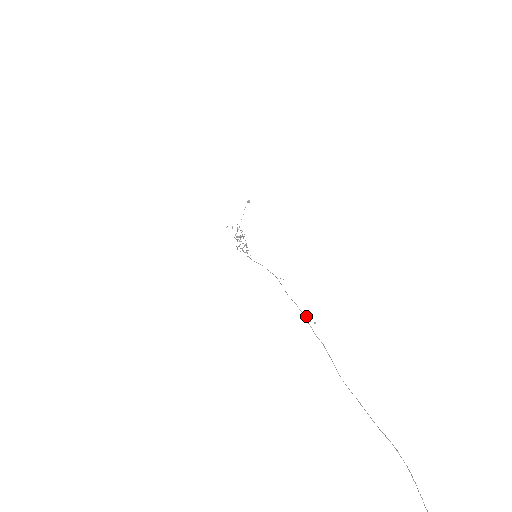
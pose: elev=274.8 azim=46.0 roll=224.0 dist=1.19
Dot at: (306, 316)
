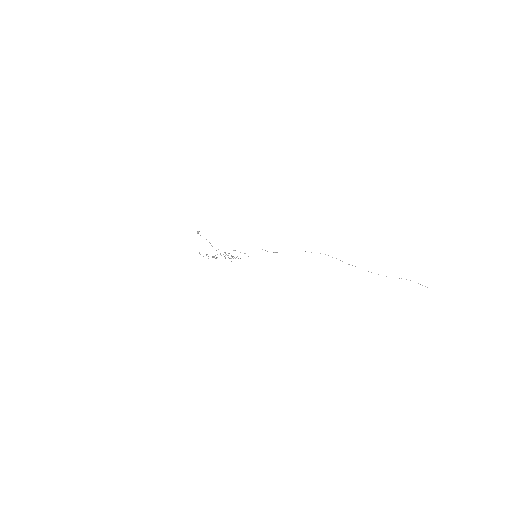
Dot at: occluded
